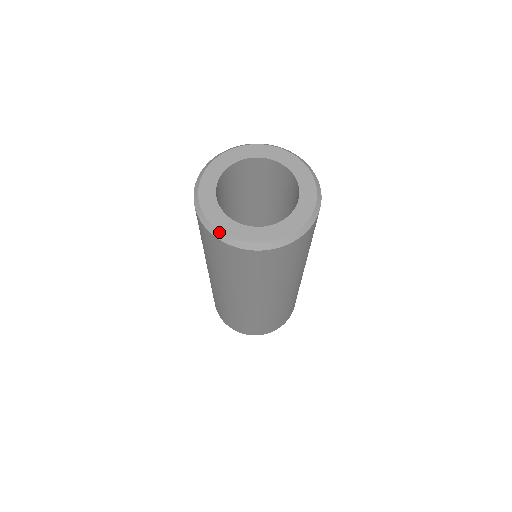
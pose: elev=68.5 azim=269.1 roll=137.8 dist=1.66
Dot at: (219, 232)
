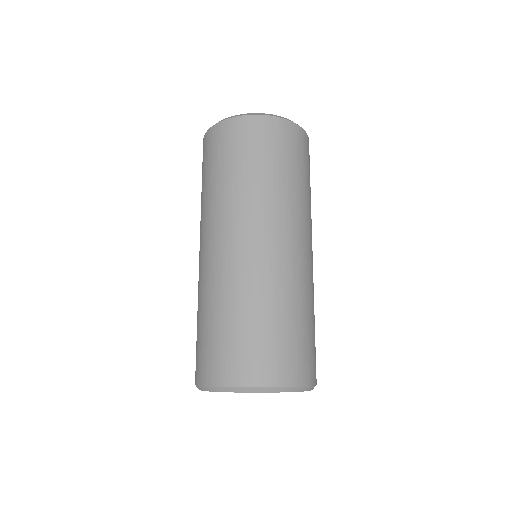
Dot at: occluded
